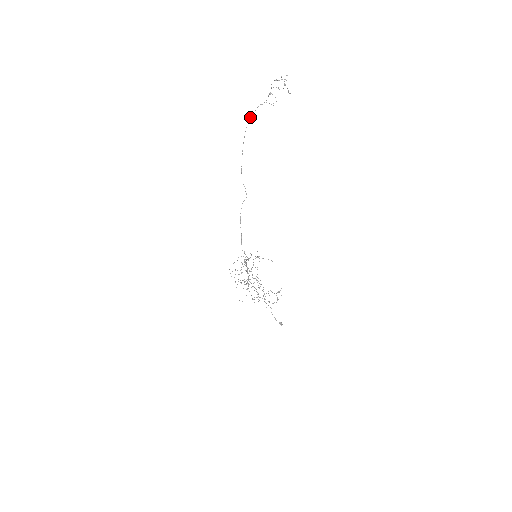
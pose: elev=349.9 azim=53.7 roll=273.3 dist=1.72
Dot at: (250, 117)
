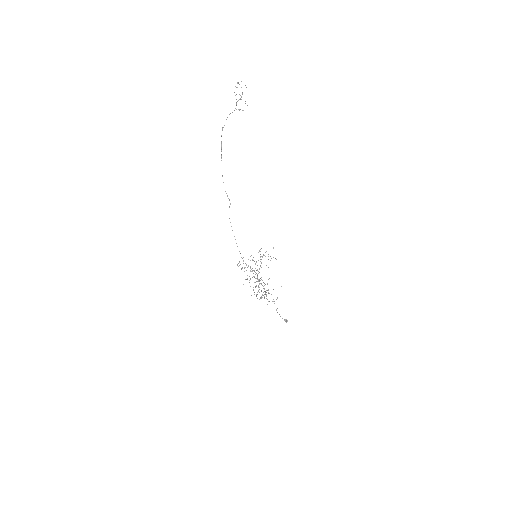
Dot at: (223, 127)
